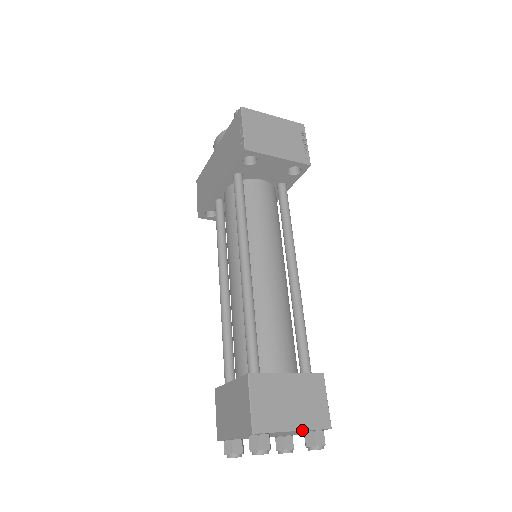
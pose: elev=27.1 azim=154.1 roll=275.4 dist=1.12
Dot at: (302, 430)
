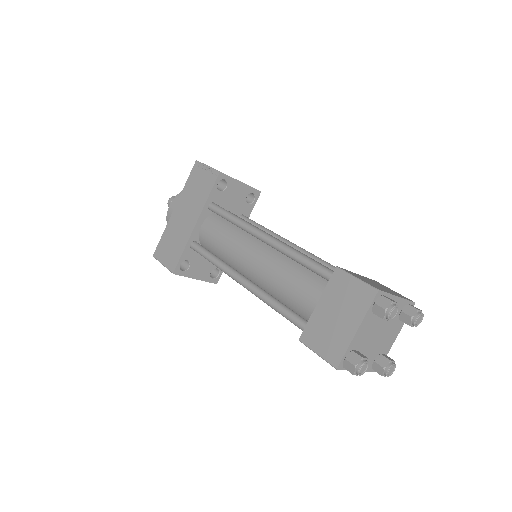
Dot at: (402, 298)
